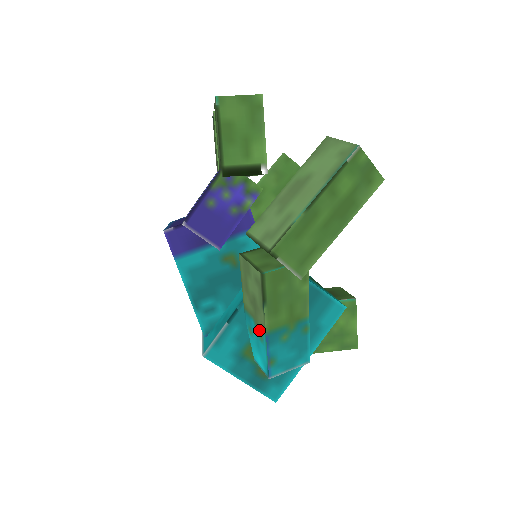
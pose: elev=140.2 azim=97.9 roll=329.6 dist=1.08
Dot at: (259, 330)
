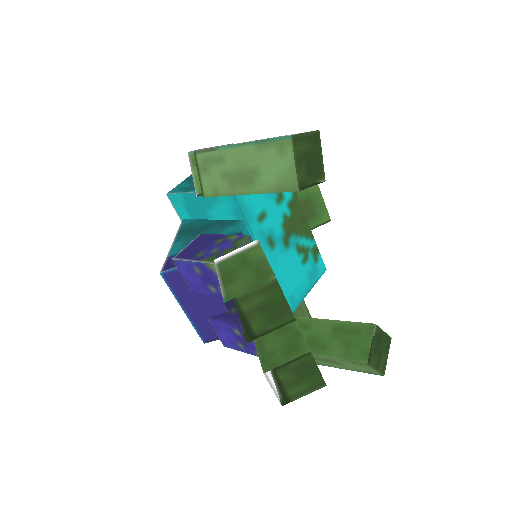
Dot at: occluded
